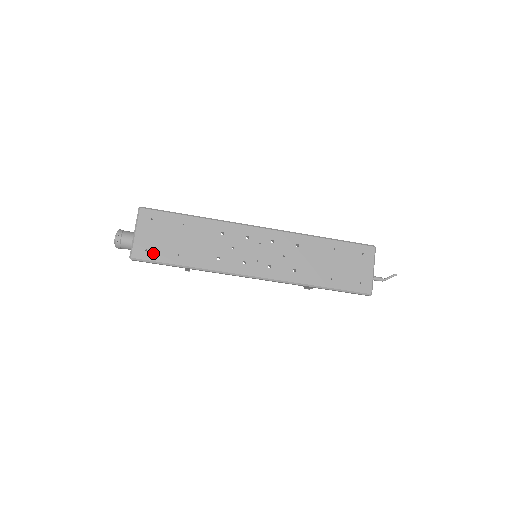
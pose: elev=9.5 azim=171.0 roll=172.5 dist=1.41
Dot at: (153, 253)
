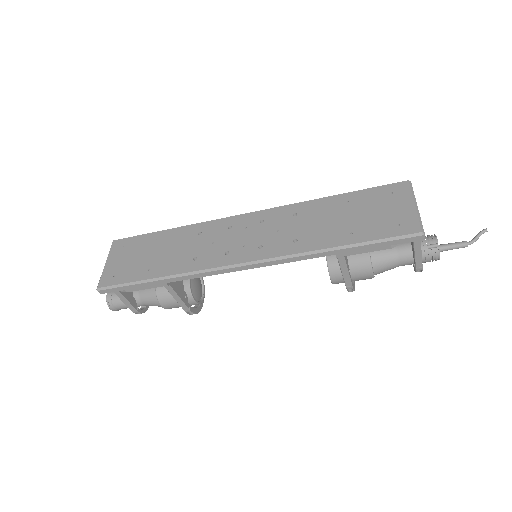
Dot at: (121, 276)
